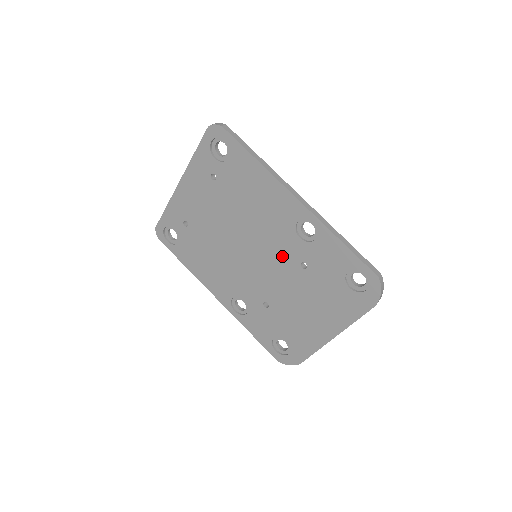
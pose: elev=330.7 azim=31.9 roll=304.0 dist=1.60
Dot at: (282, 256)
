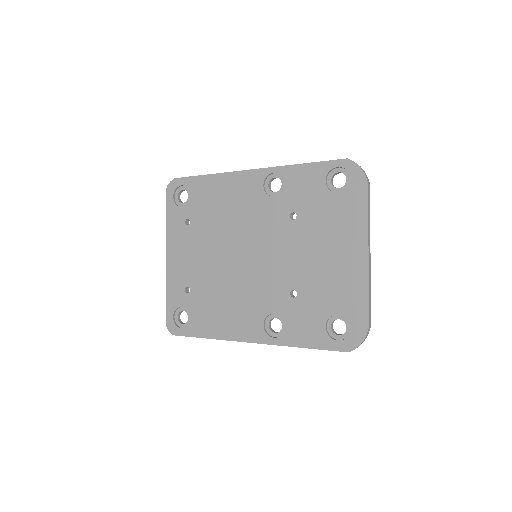
Dot at: (273, 228)
